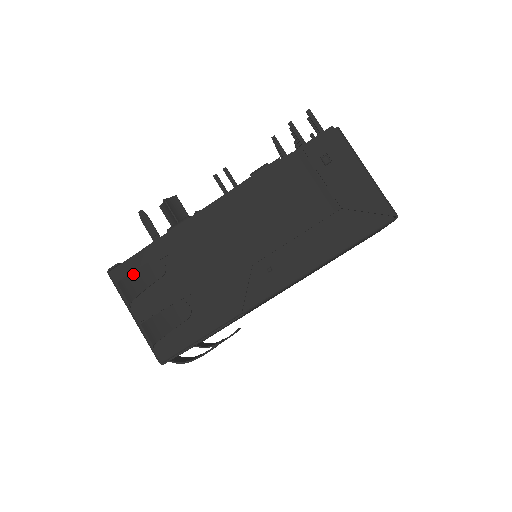
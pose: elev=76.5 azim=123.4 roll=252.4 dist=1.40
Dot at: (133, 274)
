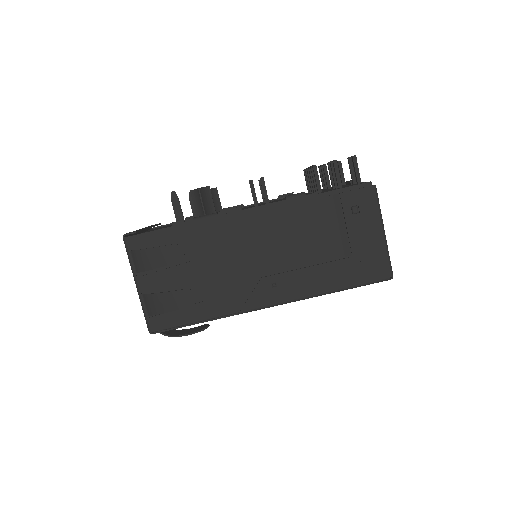
Dot at: (151, 250)
